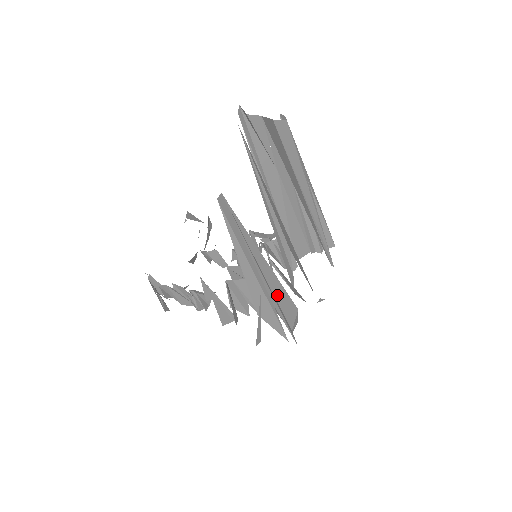
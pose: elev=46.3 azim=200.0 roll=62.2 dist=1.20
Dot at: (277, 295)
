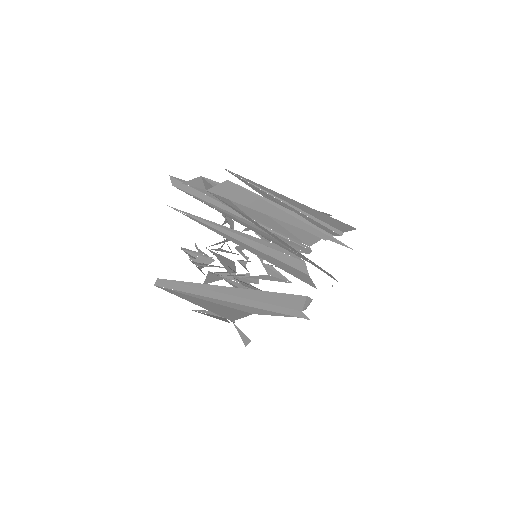
Dot at: (270, 300)
